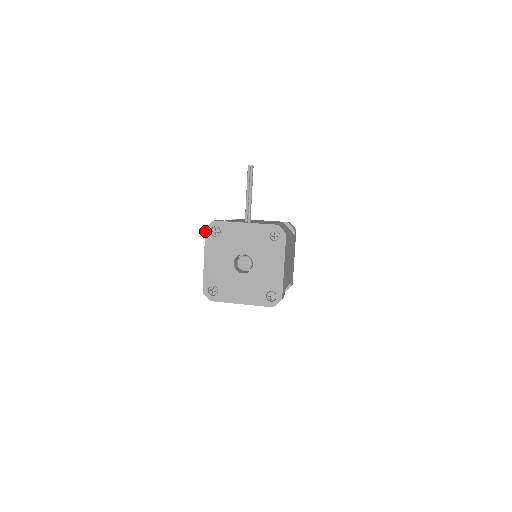
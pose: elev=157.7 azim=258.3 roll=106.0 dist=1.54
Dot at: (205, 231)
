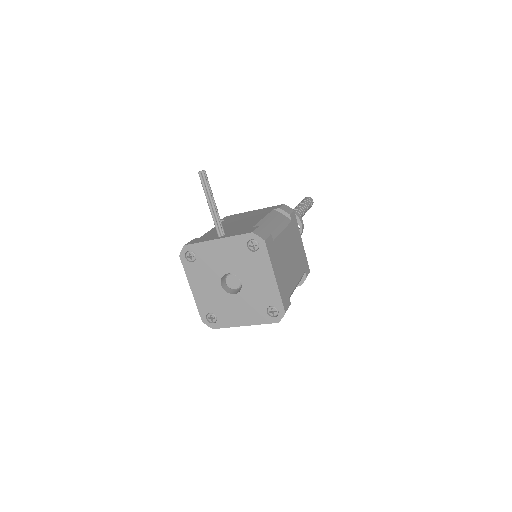
Dot at: (180, 259)
